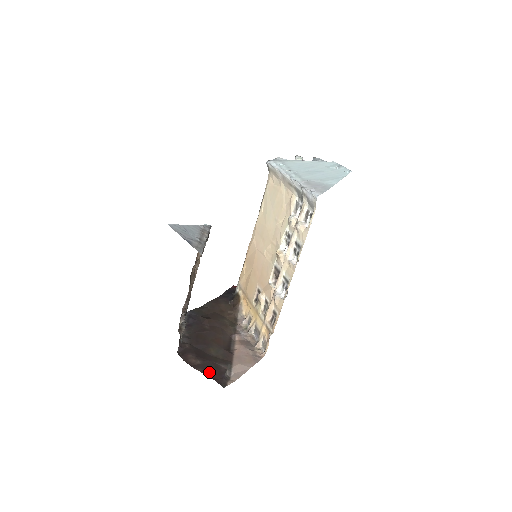
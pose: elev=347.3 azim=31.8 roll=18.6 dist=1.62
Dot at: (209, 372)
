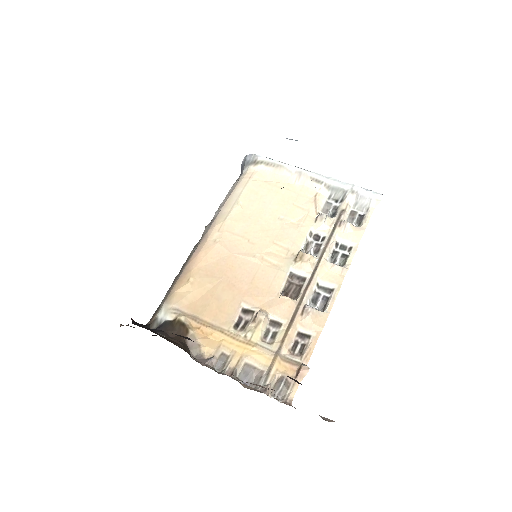
Dot at: occluded
